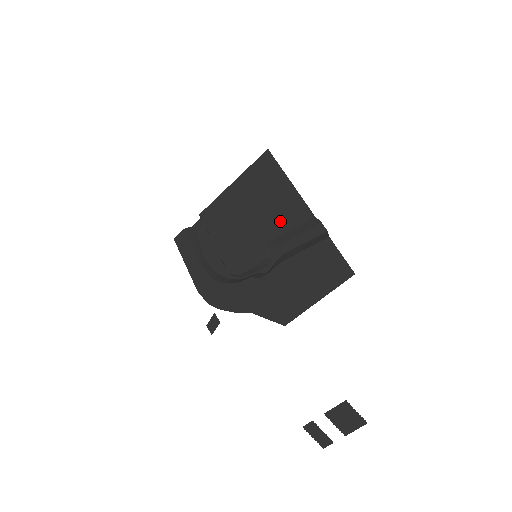
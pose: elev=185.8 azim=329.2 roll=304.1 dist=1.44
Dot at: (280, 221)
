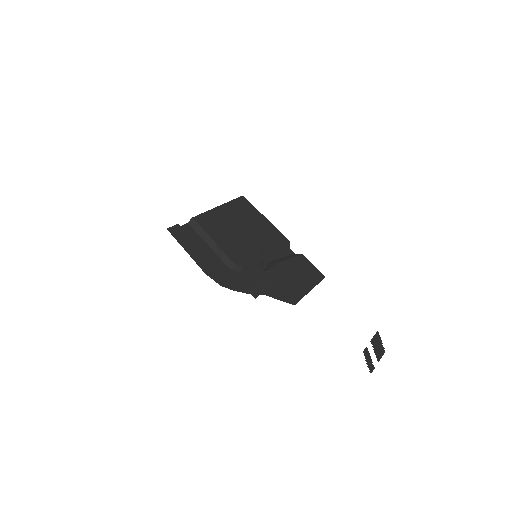
Dot at: (267, 238)
